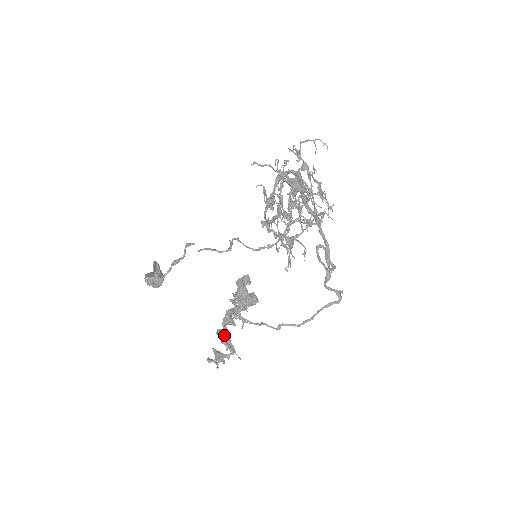
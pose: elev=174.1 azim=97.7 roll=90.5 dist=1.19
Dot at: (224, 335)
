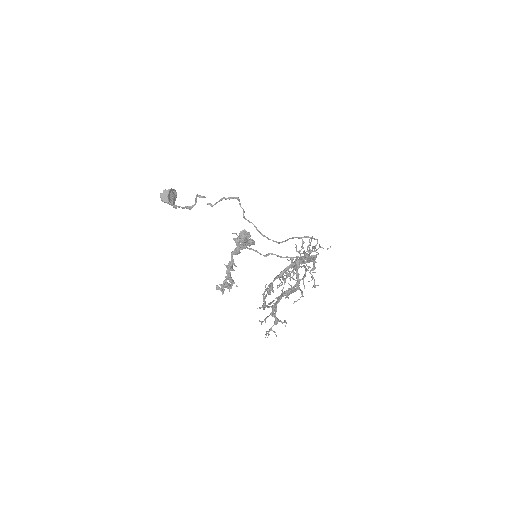
Dot at: (228, 287)
